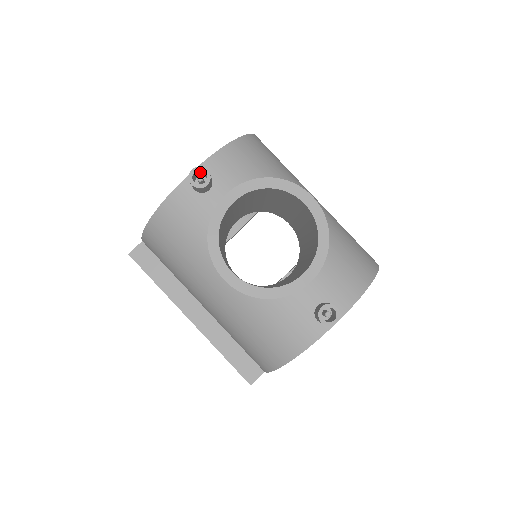
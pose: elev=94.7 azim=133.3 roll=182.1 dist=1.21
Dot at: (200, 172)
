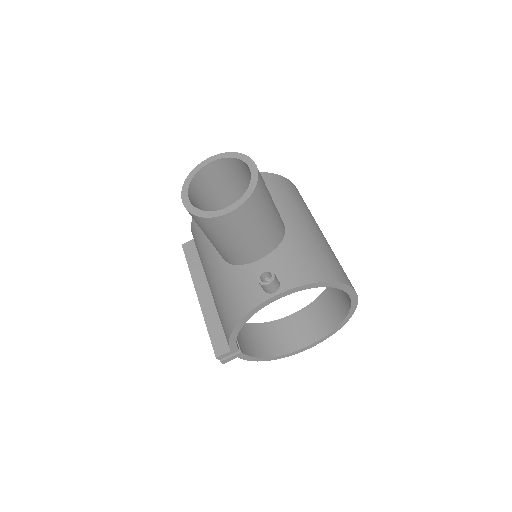
Dot at: occluded
